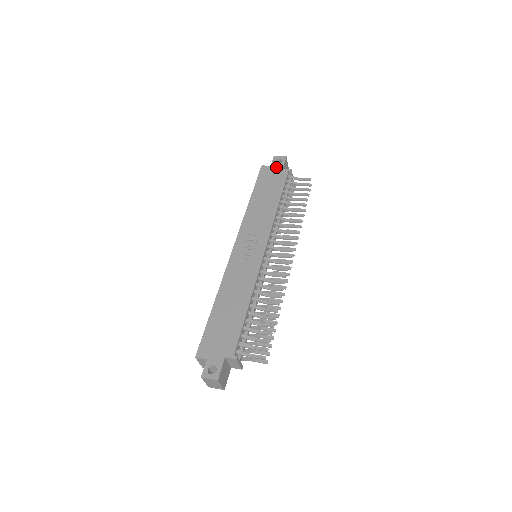
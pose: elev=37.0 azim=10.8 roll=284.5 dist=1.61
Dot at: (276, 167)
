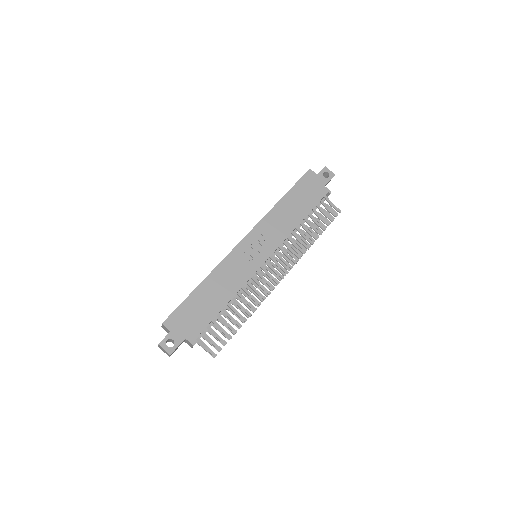
Dot at: (321, 180)
